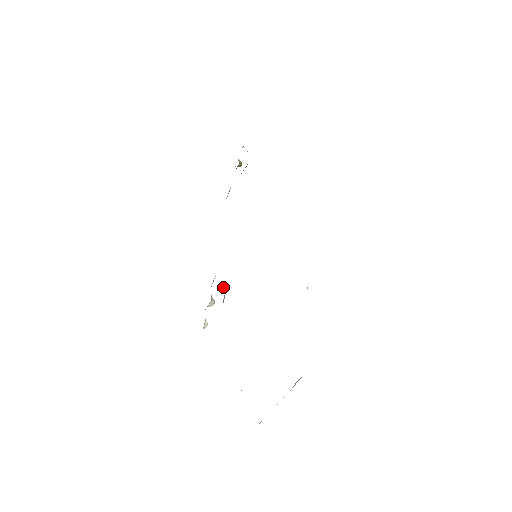
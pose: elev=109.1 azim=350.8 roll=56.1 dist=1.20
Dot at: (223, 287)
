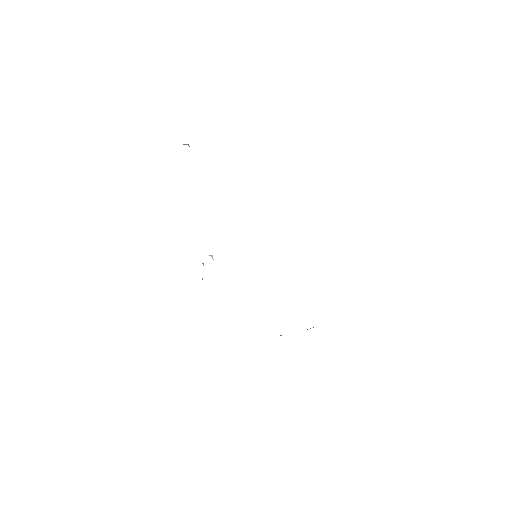
Dot at: (212, 258)
